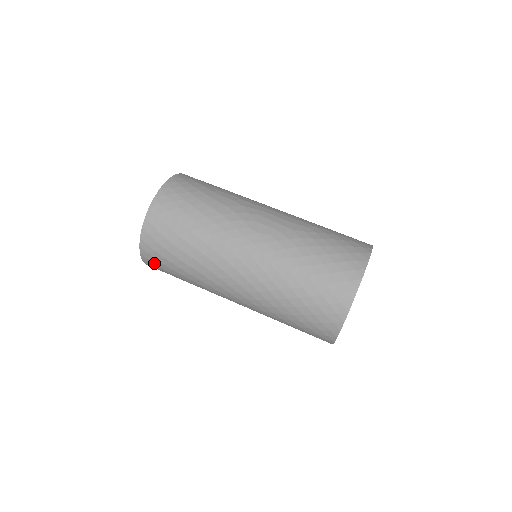
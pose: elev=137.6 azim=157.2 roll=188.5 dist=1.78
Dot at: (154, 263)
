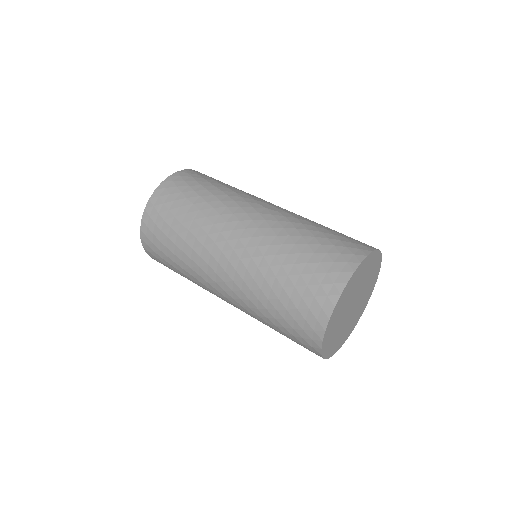
Dot at: (151, 231)
